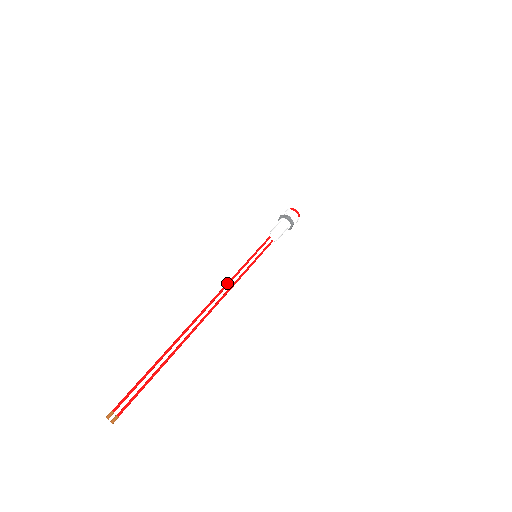
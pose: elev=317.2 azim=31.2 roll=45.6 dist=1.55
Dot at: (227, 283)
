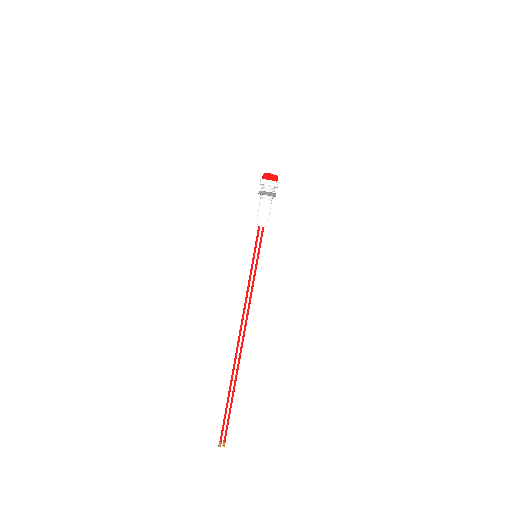
Dot at: (245, 303)
